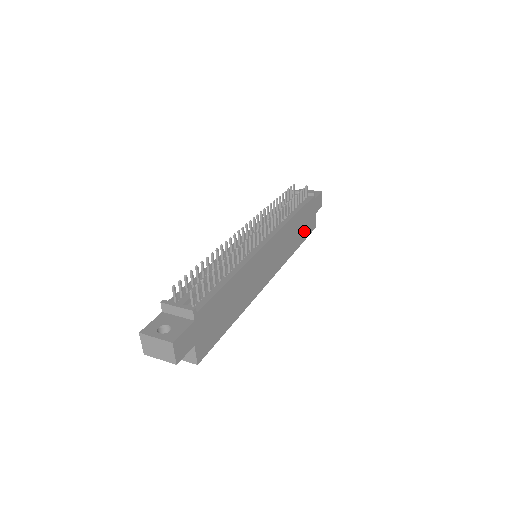
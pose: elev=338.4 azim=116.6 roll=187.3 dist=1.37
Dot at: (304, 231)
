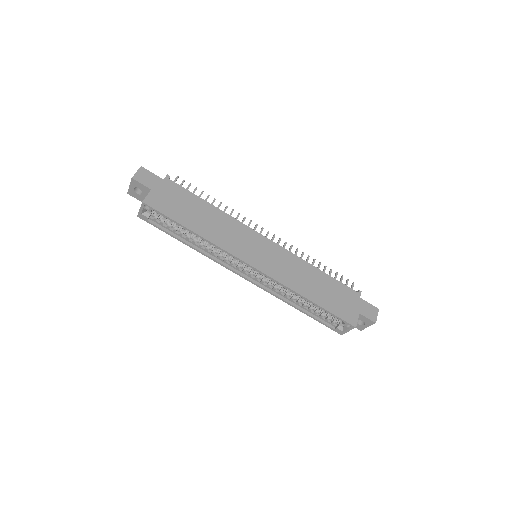
Dot at: (330, 302)
